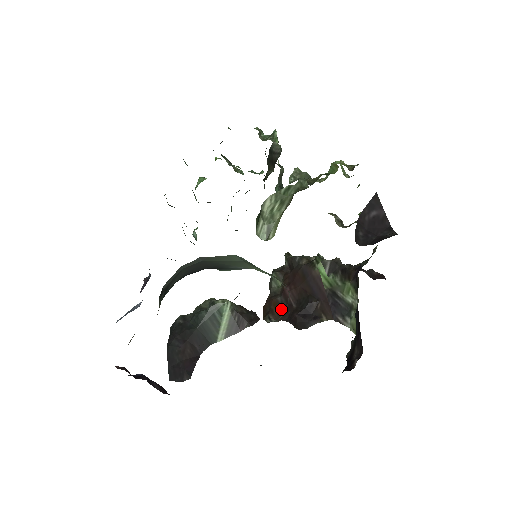
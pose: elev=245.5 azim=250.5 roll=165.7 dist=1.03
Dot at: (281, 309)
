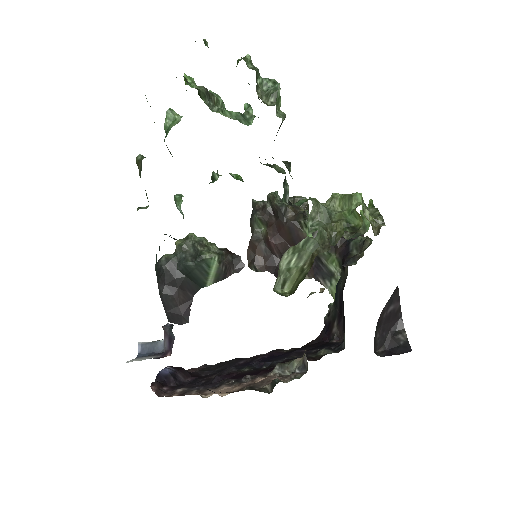
Dot at: (266, 259)
